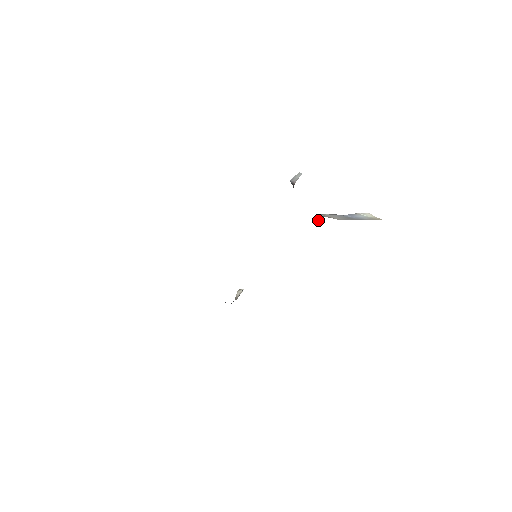
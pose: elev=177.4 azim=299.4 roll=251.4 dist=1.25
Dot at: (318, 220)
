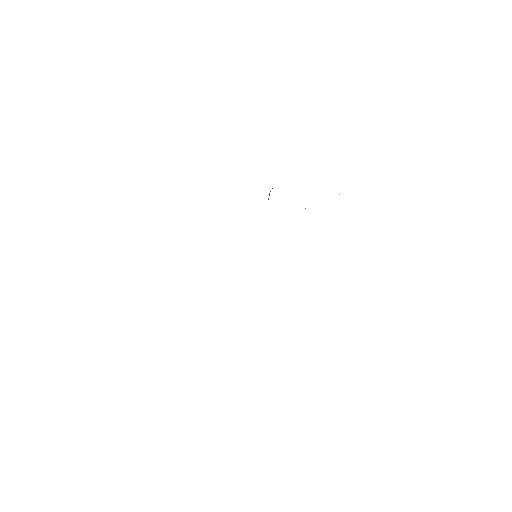
Dot at: occluded
